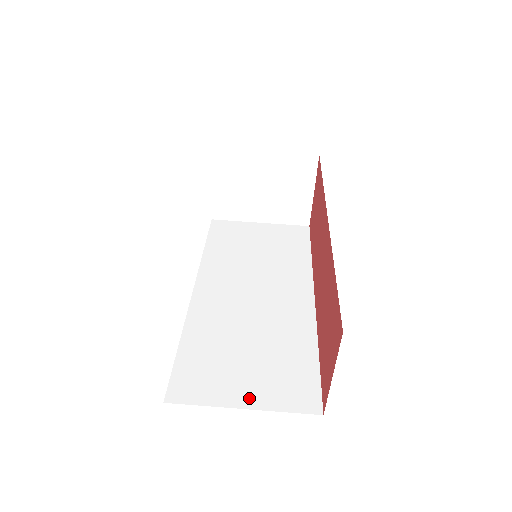
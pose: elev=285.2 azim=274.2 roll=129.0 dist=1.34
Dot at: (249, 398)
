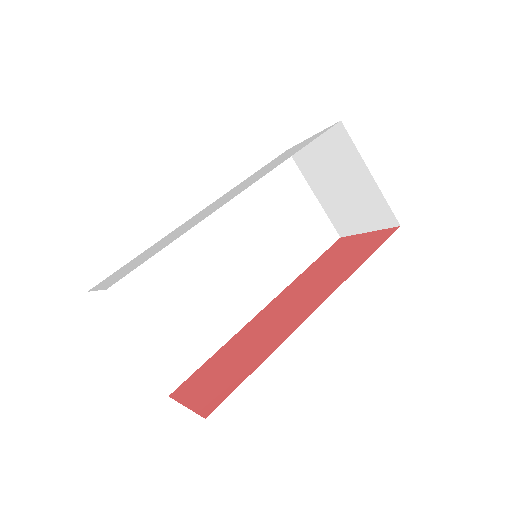
Dot at: (141, 342)
